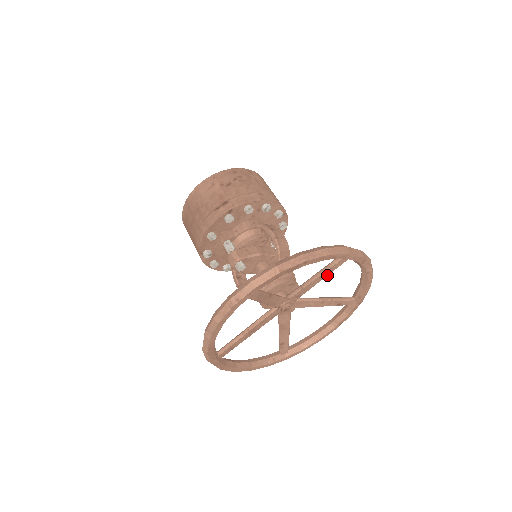
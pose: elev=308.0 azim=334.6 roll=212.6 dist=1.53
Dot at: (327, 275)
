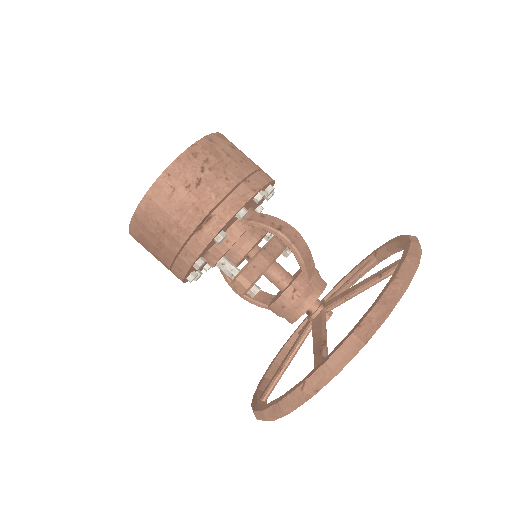
Dot at: occluded
